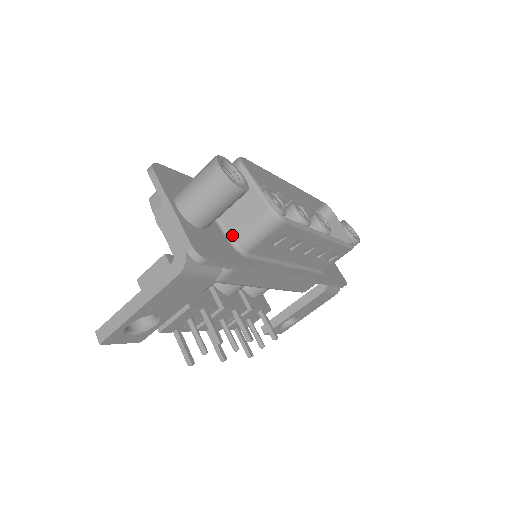
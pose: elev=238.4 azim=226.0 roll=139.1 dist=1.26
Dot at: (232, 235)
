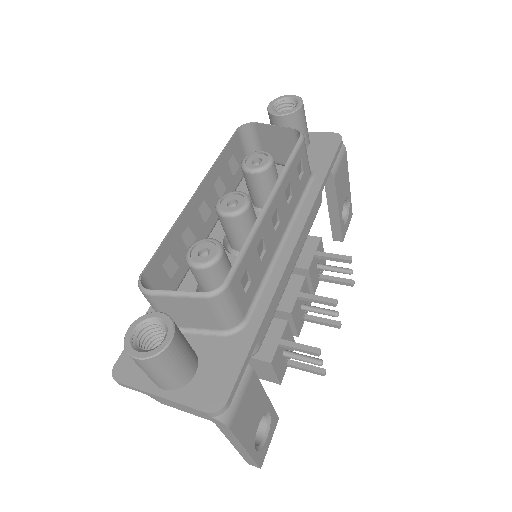
Dot at: (217, 329)
